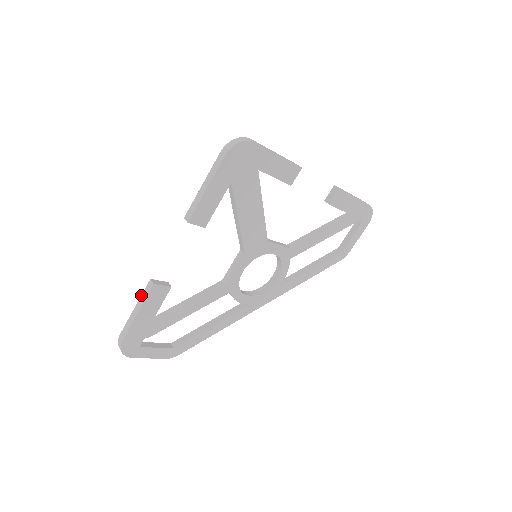
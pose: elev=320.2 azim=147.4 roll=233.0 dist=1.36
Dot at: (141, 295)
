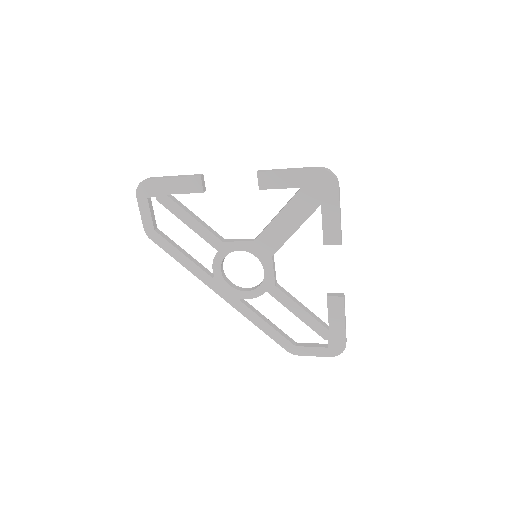
Dot at: occluded
